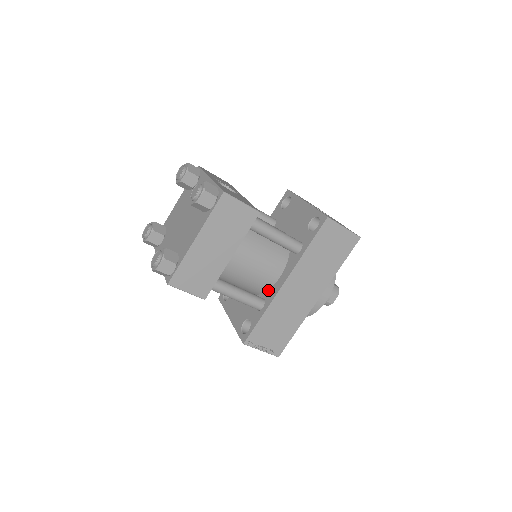
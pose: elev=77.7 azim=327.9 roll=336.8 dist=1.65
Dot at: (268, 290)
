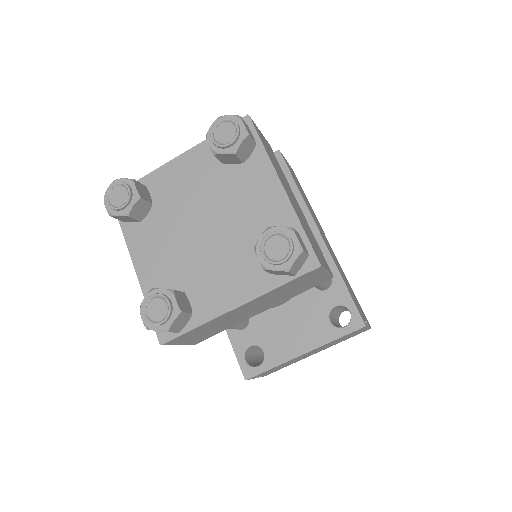
Dot at: occluded
